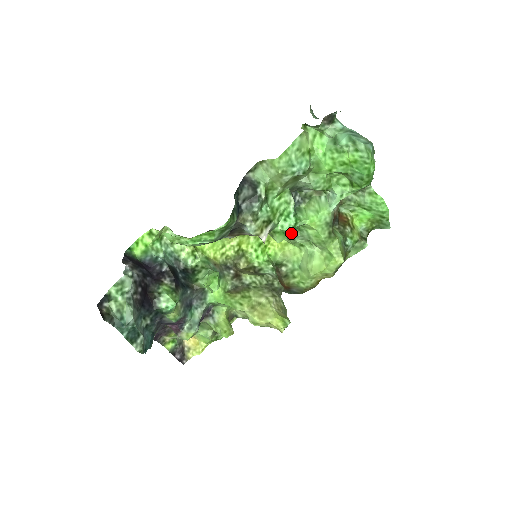
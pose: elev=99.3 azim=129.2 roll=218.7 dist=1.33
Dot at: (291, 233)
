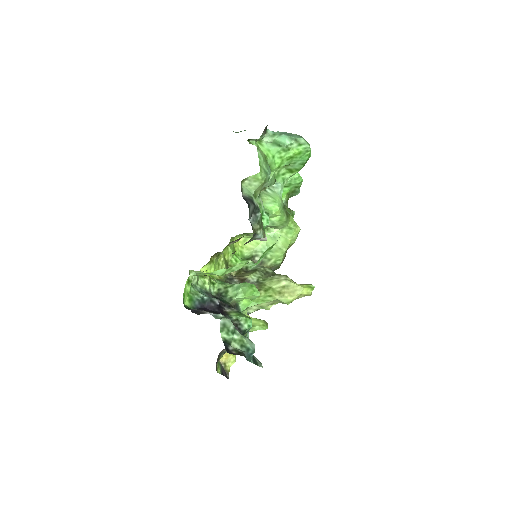
Dot at: occluded
